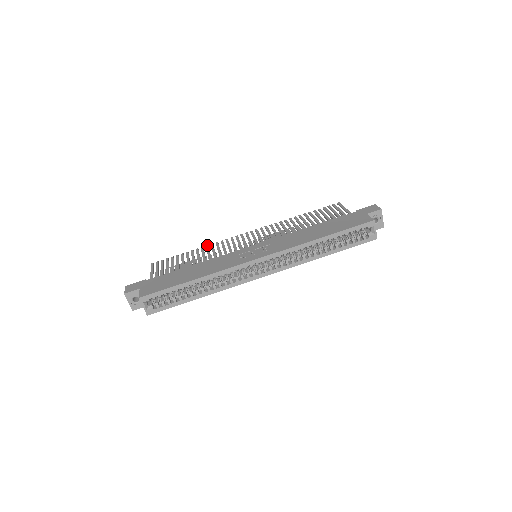
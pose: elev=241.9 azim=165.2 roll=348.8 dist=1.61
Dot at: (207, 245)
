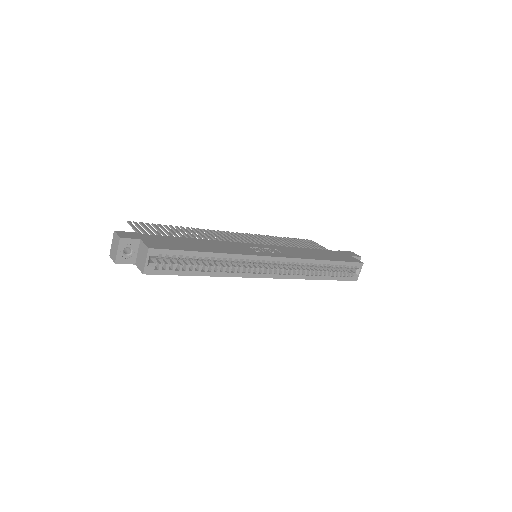
Dot at: occluded
